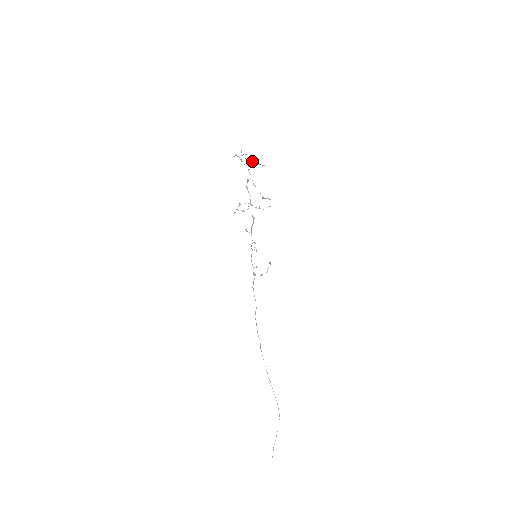
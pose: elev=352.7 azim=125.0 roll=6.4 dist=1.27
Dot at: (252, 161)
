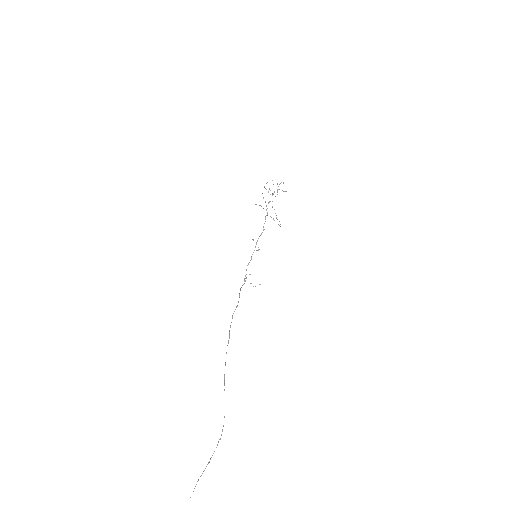
Dot at: occluded
